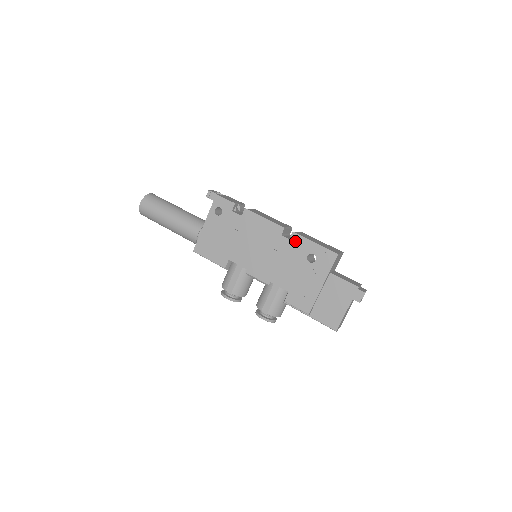
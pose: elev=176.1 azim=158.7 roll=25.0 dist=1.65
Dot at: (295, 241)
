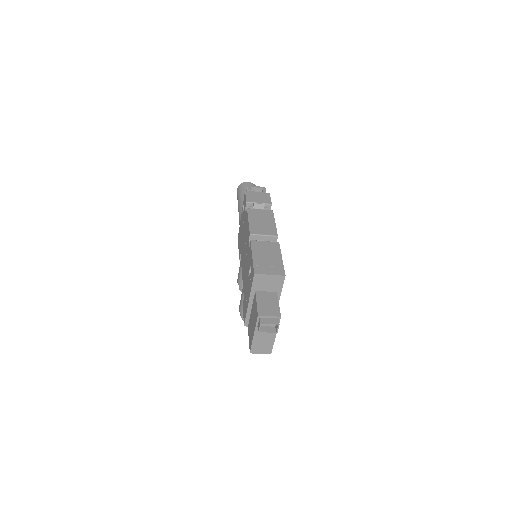
Dot at: occluded
